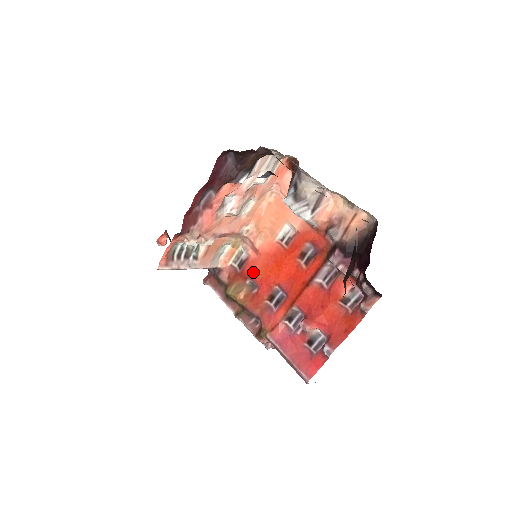
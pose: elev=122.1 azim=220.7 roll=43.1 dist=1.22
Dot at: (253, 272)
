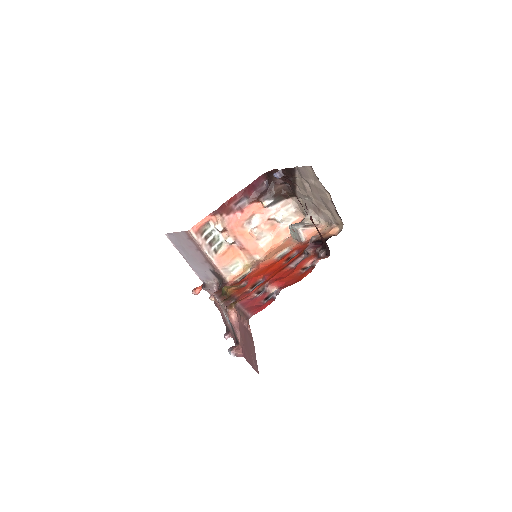
Dot at: (249, 276)
